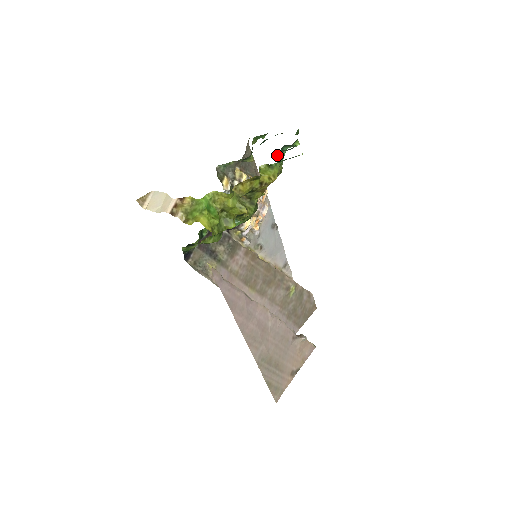
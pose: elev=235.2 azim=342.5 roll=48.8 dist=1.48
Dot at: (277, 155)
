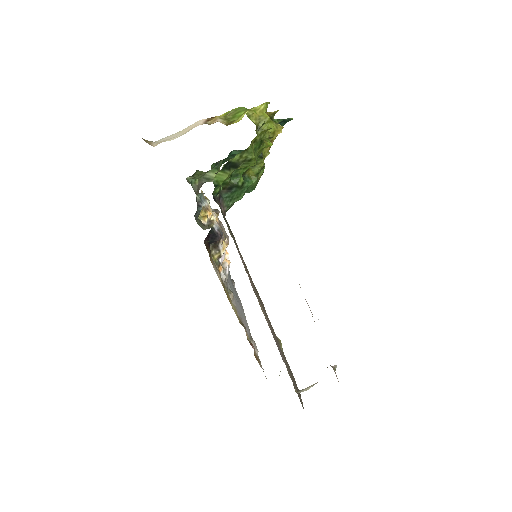
Dot at: occluded
